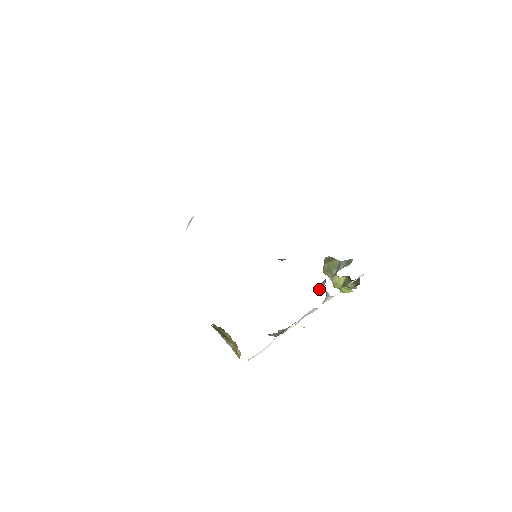
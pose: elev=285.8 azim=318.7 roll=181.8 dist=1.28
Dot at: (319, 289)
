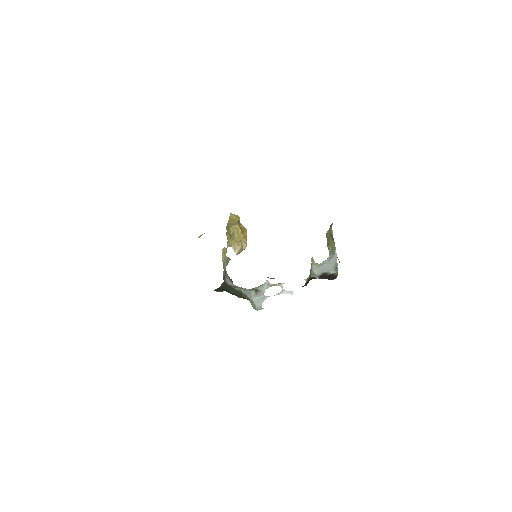
Dot at: occluded
